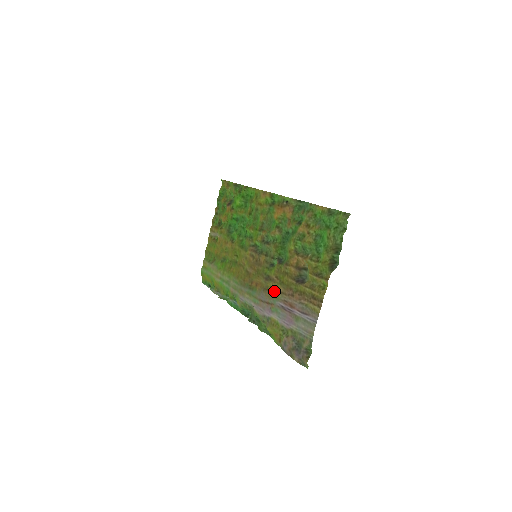
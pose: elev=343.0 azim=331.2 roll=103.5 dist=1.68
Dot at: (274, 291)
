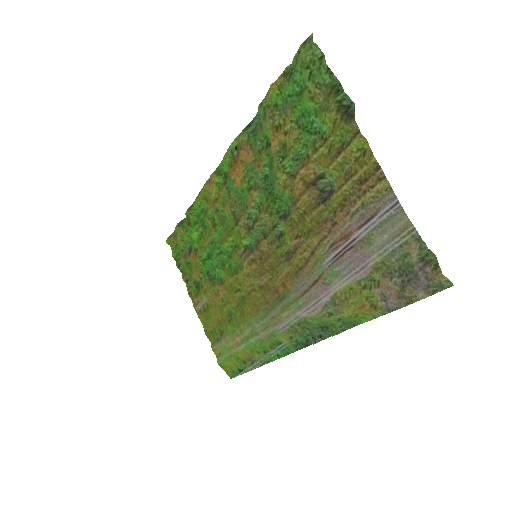
Dot at: (309, 257)
